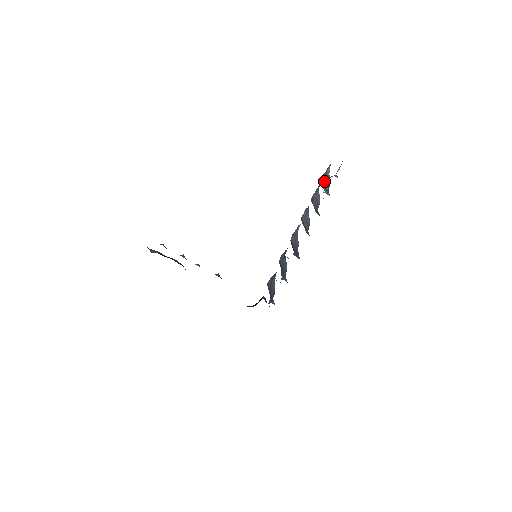
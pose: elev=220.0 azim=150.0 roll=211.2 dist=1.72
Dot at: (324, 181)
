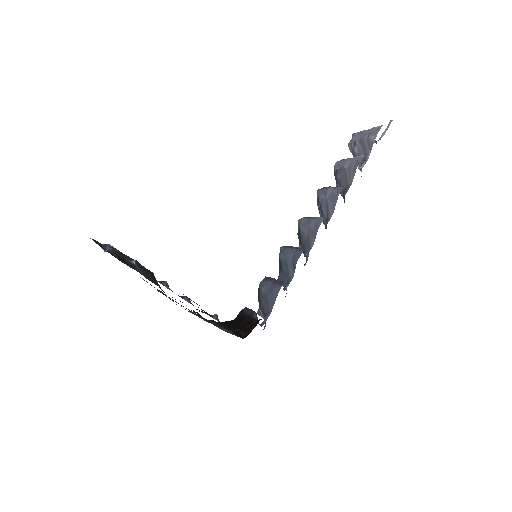
Dot at: (359, 146)
